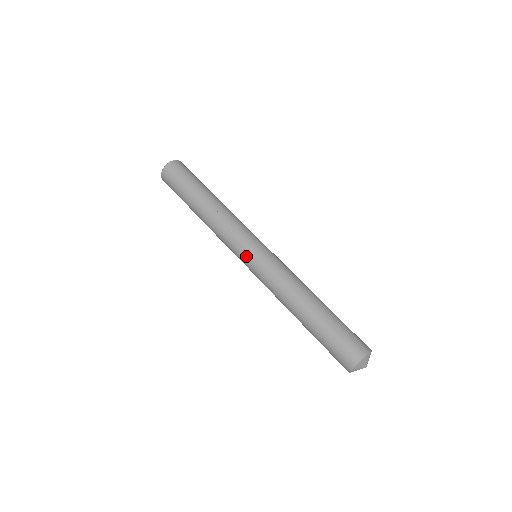
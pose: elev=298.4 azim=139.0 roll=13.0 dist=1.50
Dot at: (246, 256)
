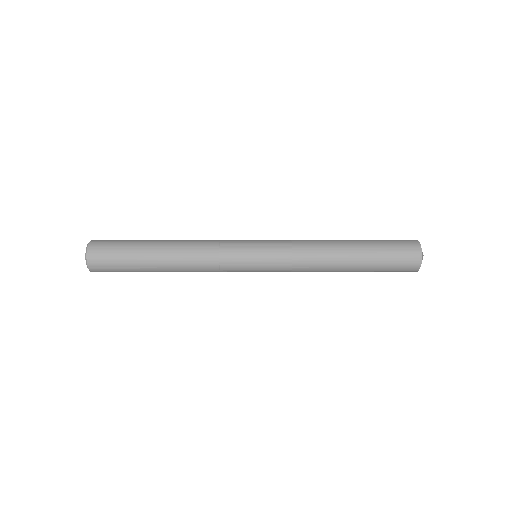
Dot at: (253, 242)
